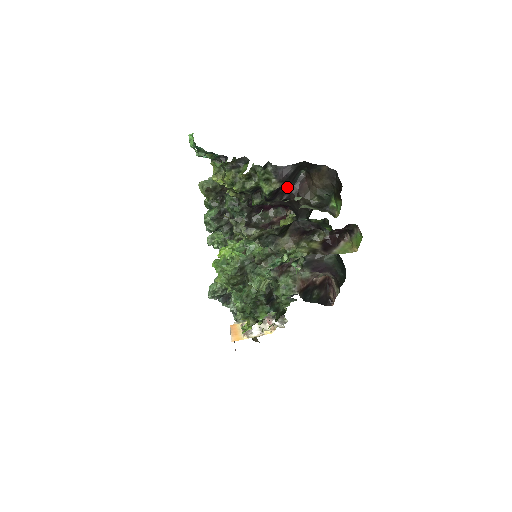
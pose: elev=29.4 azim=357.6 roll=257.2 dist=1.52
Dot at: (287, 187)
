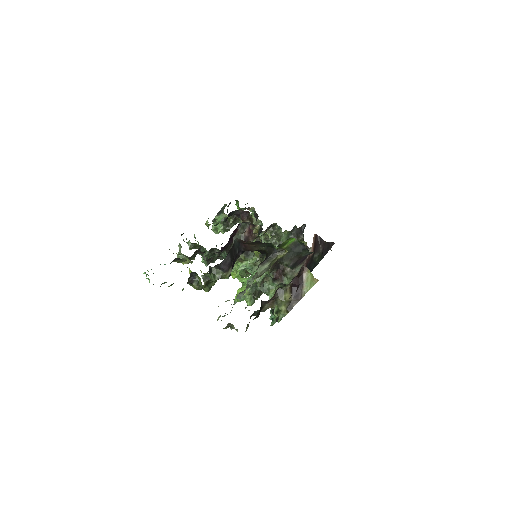
Dot at: (236, 254)
